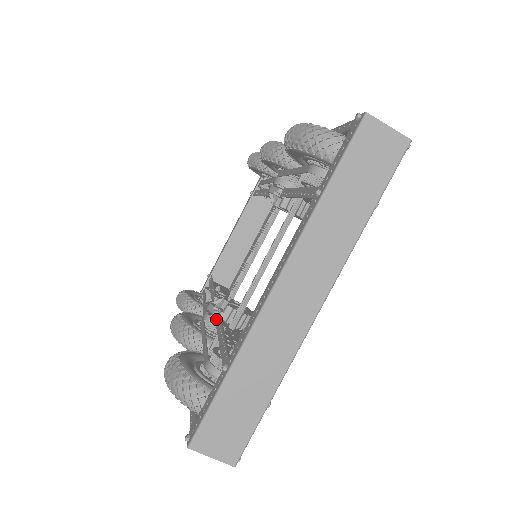
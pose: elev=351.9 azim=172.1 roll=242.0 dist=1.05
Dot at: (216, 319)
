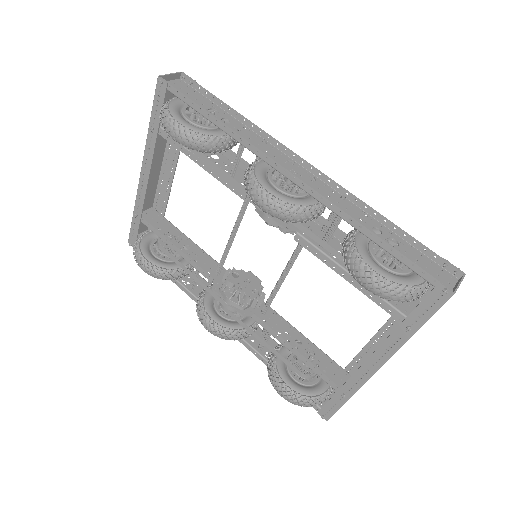
Dot at: (256, 320)
